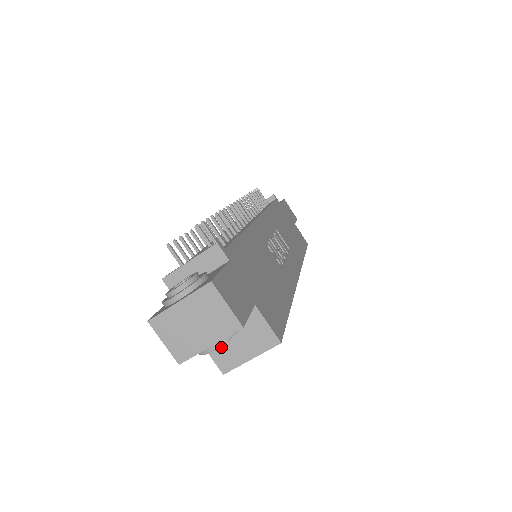
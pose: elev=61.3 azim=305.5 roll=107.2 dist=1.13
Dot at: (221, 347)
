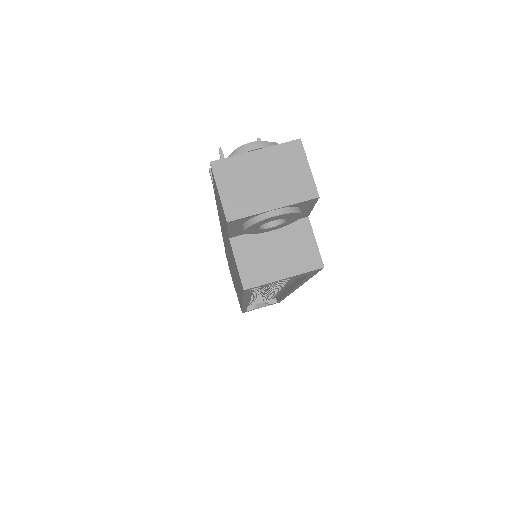
Dot at: (253, 255)
